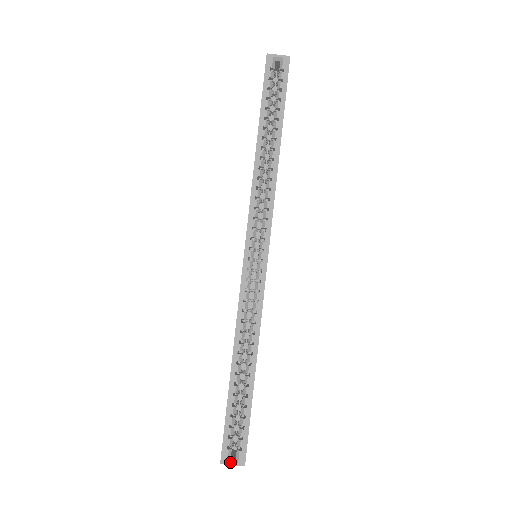
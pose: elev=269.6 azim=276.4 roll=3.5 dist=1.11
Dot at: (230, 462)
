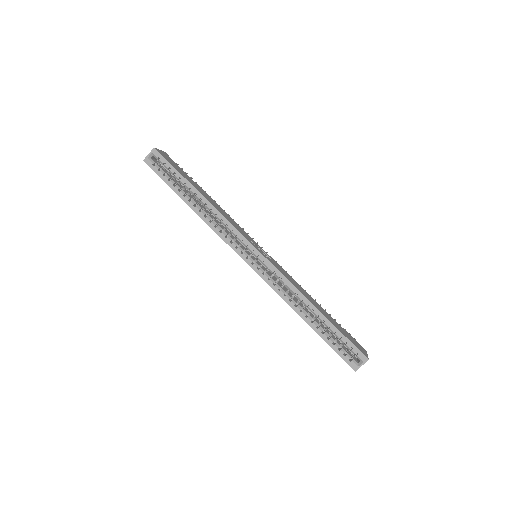
Dot at: (359, 366)
